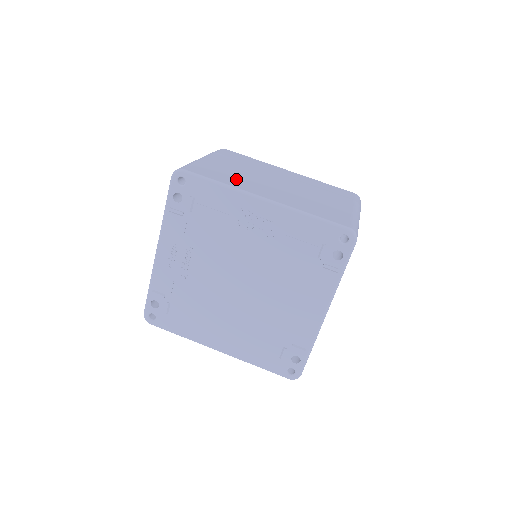
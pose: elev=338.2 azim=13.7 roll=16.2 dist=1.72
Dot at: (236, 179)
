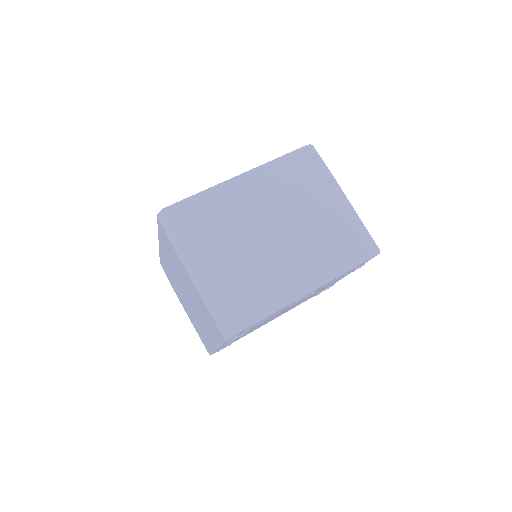
Dot at: (265, 285)
